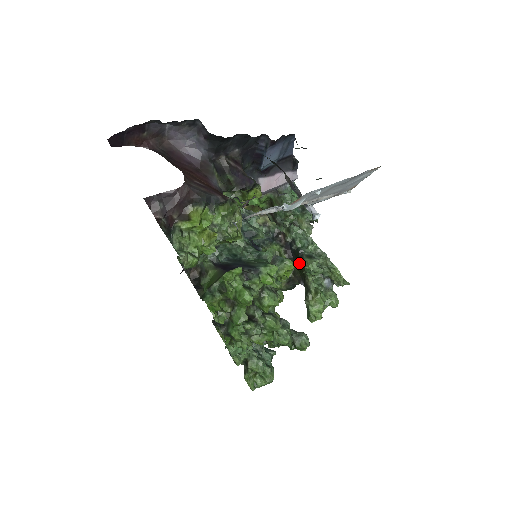
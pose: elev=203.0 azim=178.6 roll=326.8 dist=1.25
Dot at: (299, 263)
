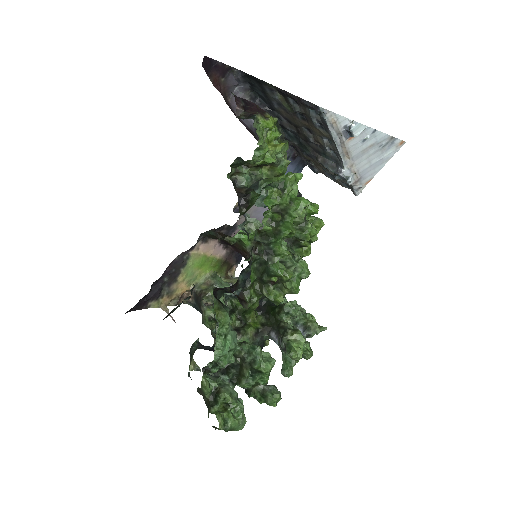
Dot at: (274, 308)
